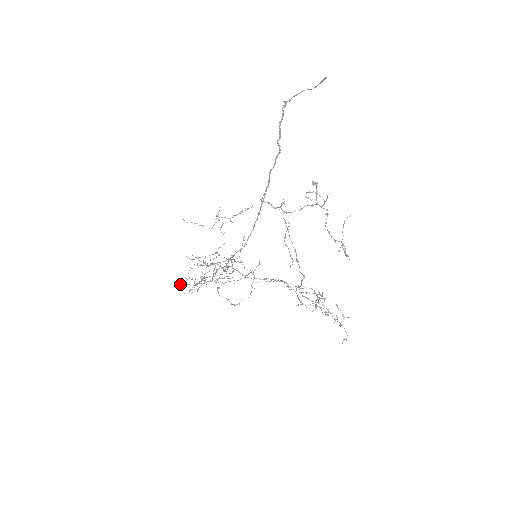
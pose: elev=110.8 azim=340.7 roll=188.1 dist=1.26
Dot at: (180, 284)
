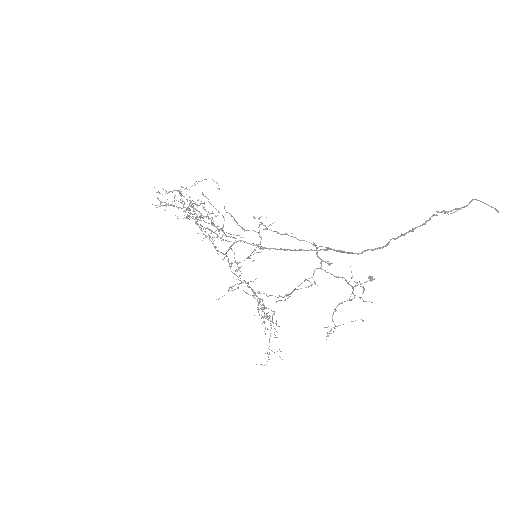
Dot at: (157, 207)
